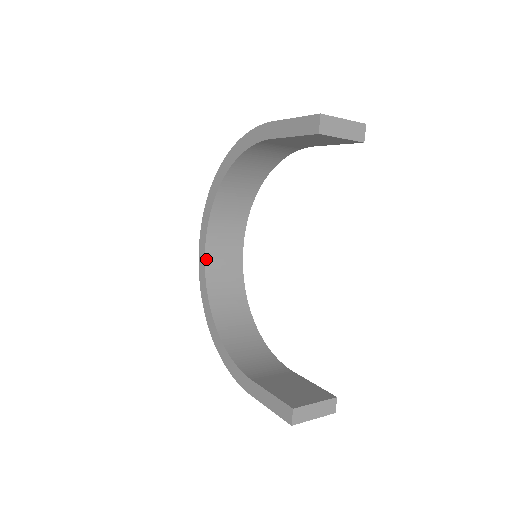
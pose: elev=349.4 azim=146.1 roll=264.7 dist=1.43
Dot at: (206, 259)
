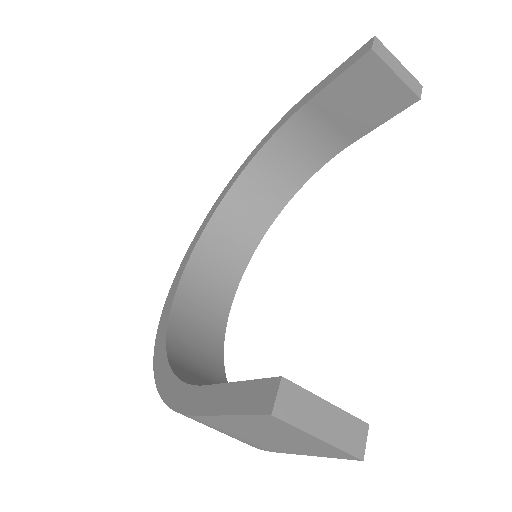
Dot at: (183, 276)
